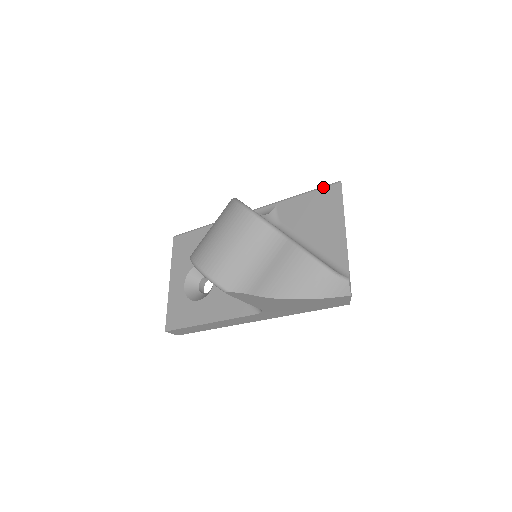
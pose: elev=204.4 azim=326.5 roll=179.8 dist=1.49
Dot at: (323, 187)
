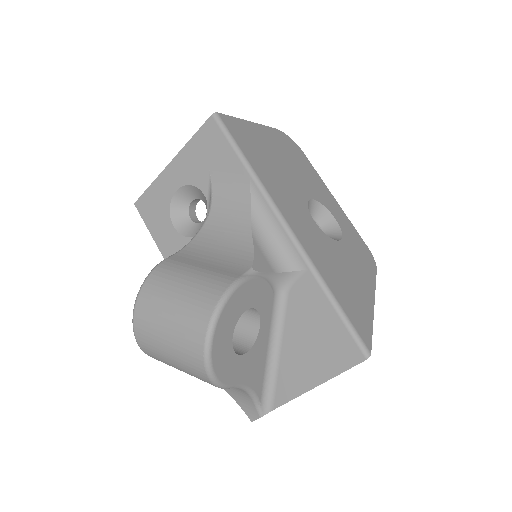
Dot at: (352, 335)
